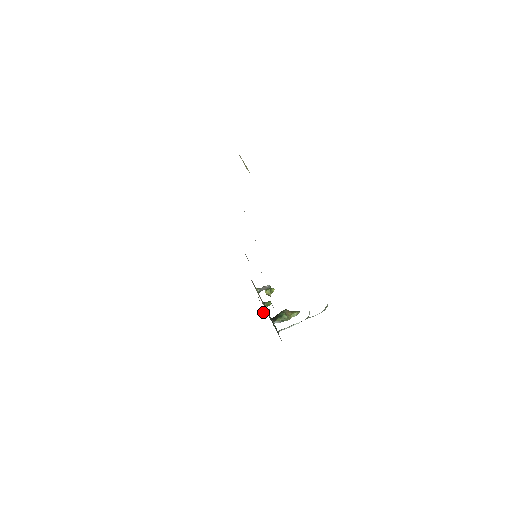
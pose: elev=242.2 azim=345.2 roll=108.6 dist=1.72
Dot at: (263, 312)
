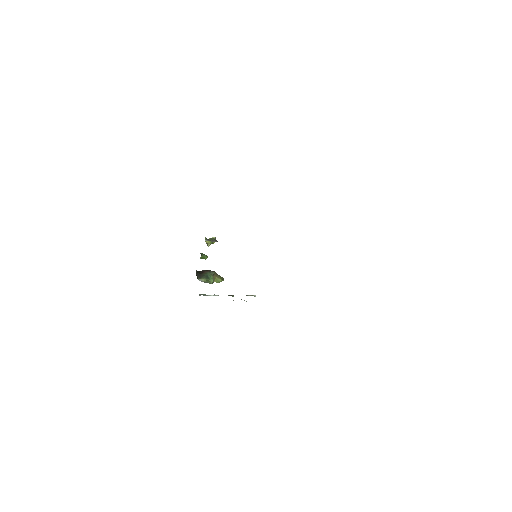
Dot at: occluded
